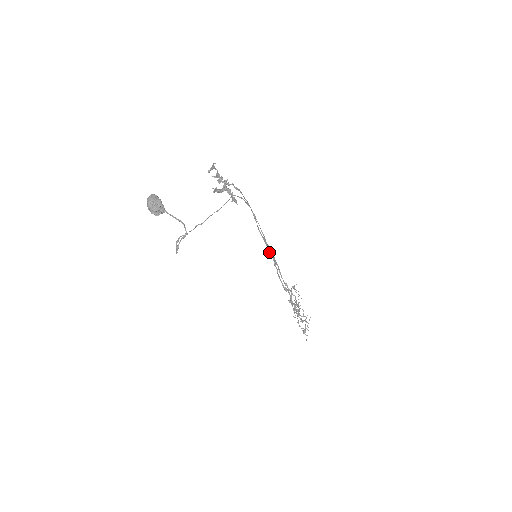
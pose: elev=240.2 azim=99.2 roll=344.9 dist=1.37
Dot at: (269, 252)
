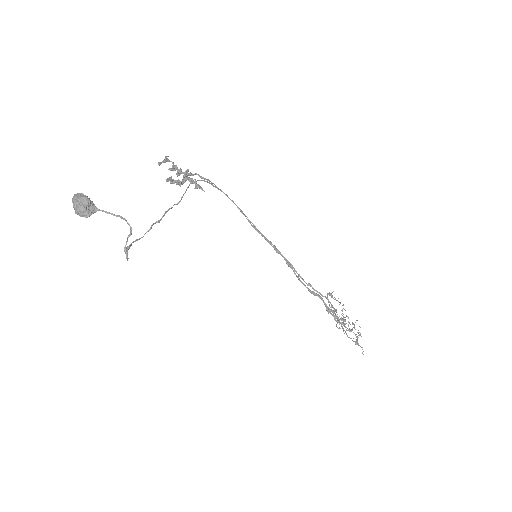
Dot at: (276, 251)
